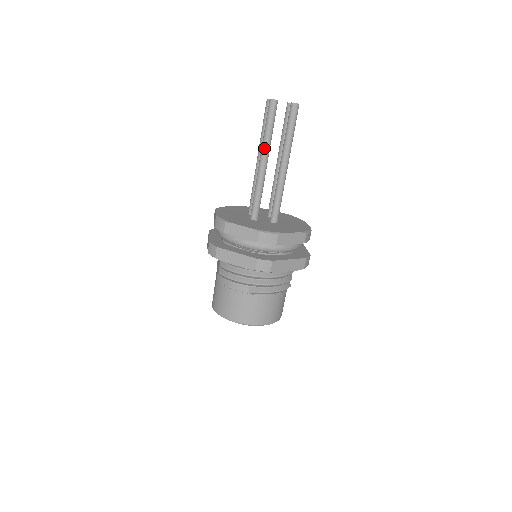
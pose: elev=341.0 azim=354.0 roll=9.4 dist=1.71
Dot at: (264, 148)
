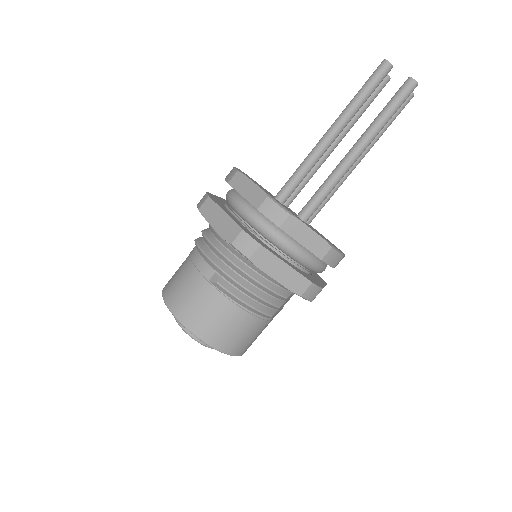
Dot at: (342, 115)
